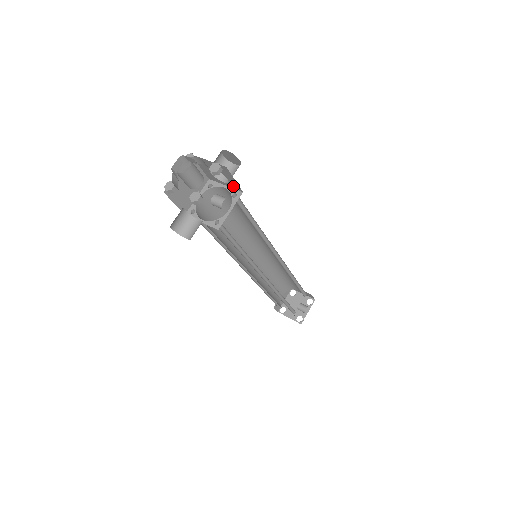
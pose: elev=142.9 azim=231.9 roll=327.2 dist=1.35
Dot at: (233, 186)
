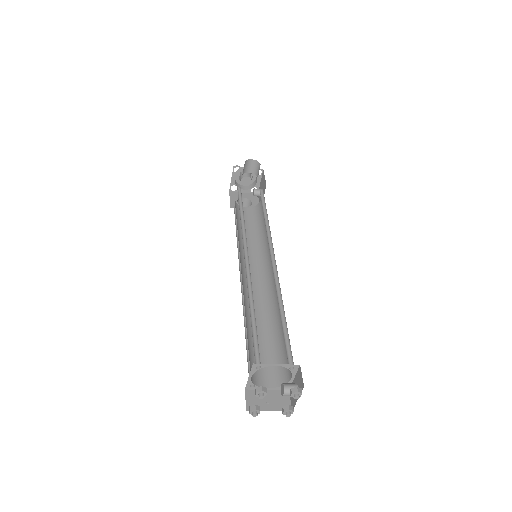
Dot at: occluded
